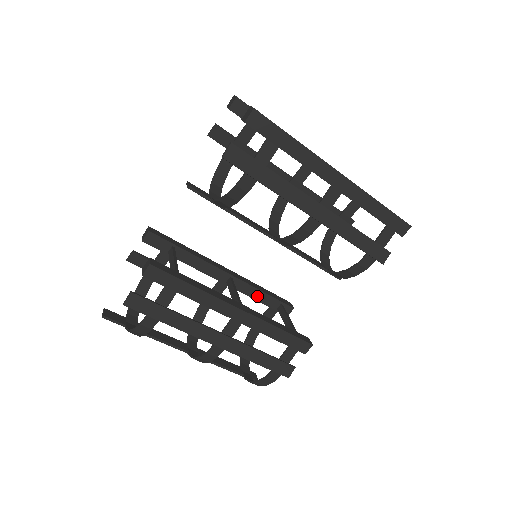
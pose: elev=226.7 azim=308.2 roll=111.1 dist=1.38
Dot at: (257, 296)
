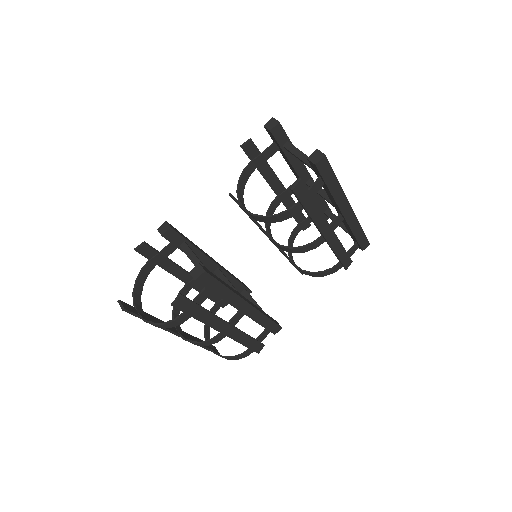
Dot at: (231, 283)
